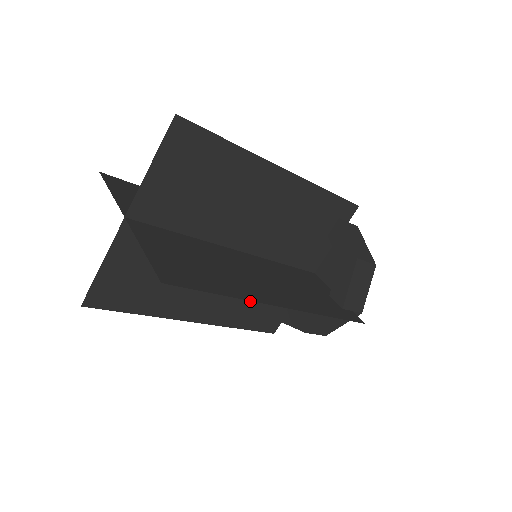
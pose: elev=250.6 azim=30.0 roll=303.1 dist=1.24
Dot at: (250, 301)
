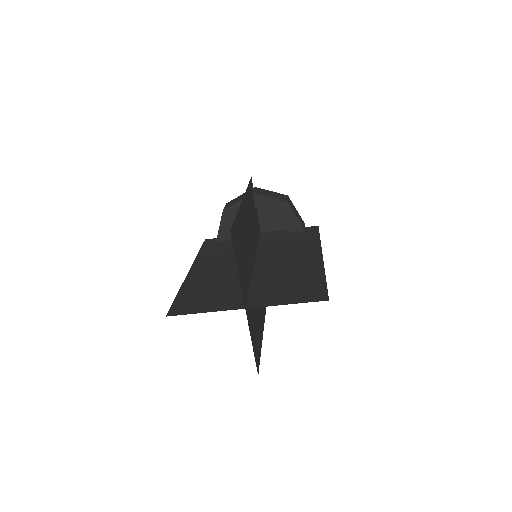
Dot at: (222, 252)
